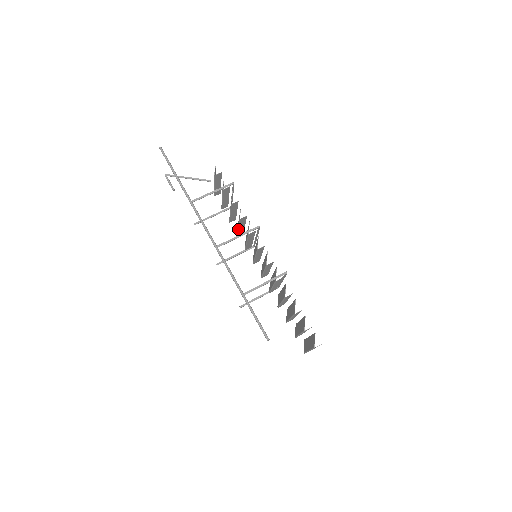
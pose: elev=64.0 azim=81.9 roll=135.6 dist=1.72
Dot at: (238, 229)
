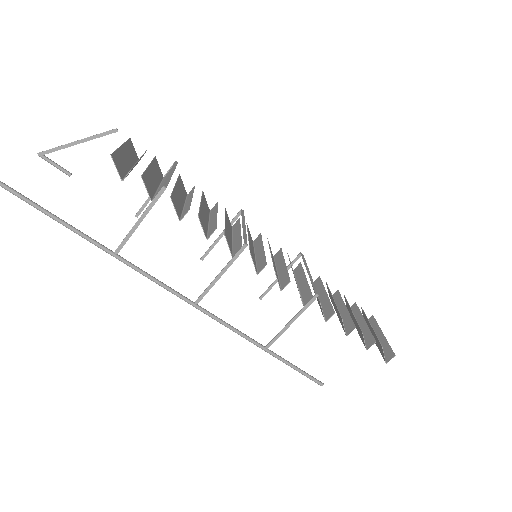
Dot at: (209, 221)
